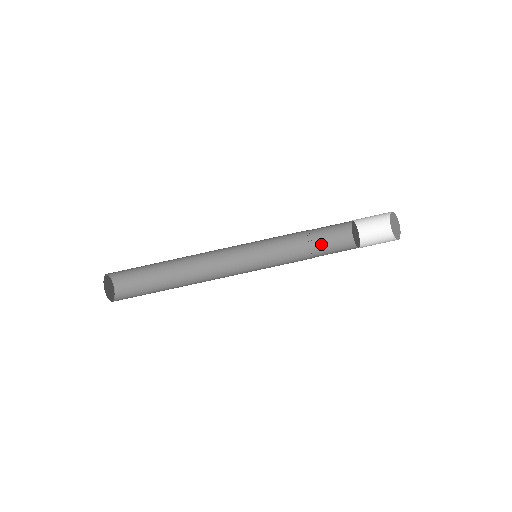
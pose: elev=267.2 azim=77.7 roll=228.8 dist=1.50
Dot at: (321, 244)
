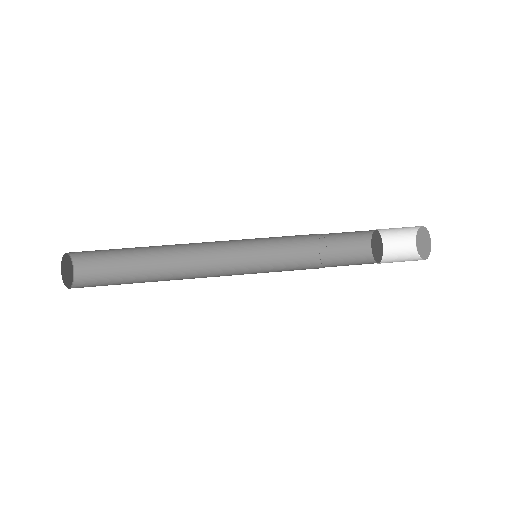
Dot at: occluded
